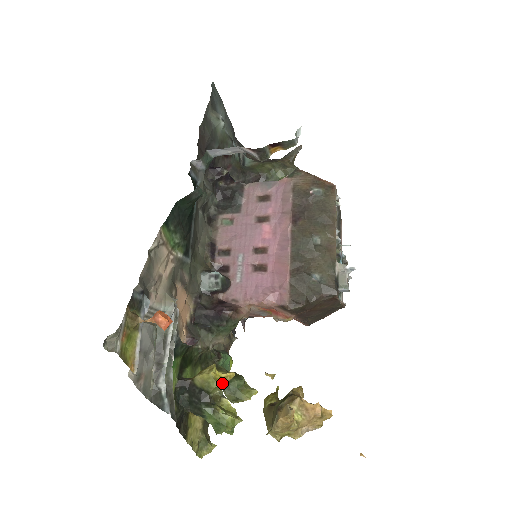
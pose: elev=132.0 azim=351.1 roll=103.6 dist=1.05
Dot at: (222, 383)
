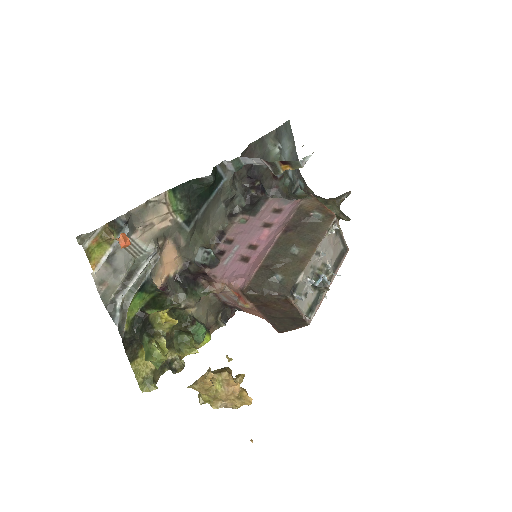
Dot at: (164, 322)
